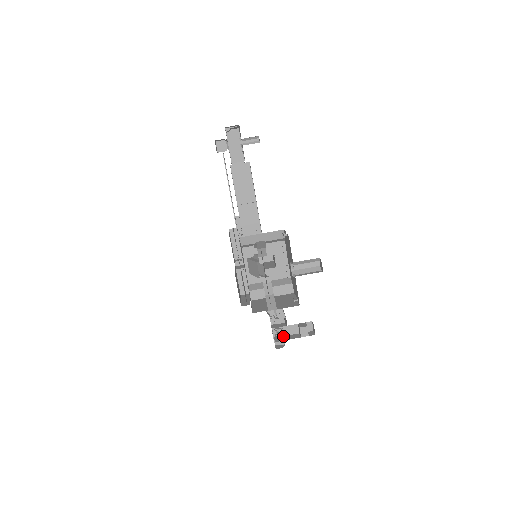
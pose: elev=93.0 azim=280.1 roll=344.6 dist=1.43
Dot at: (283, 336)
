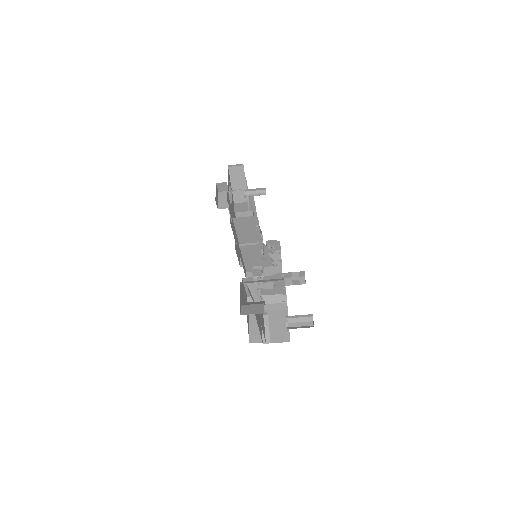
Dot at: occluded
